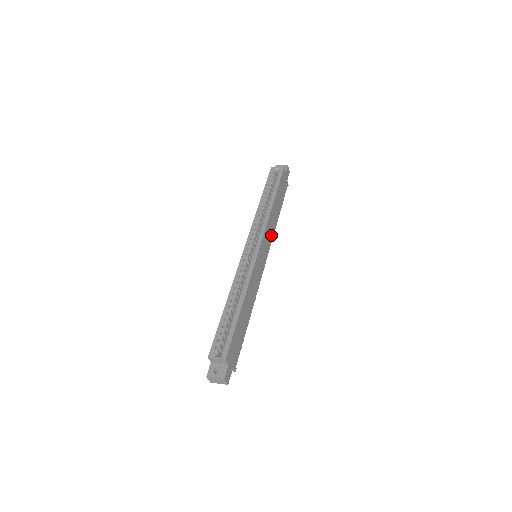
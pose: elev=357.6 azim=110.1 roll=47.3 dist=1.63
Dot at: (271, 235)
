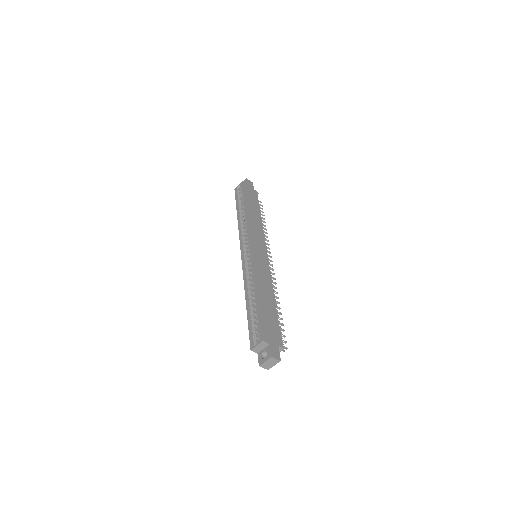
Dot at: (260, 234)
